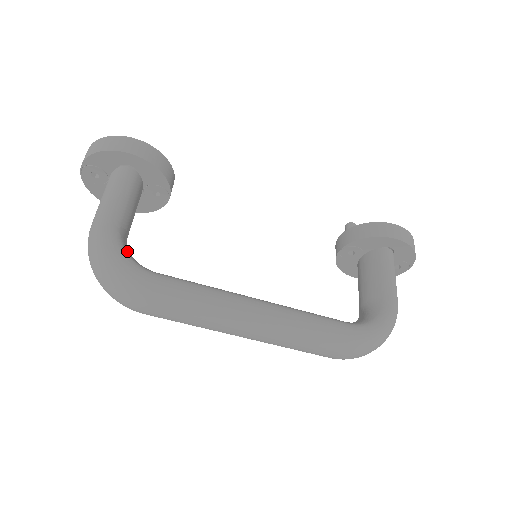
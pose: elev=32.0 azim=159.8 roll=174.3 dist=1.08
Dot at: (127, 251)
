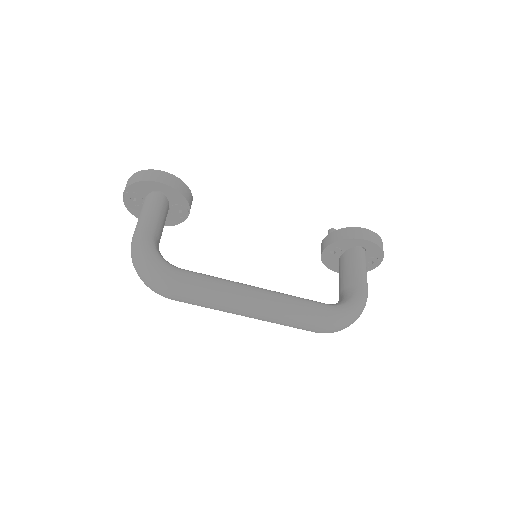
Dot at: (160, 253)
